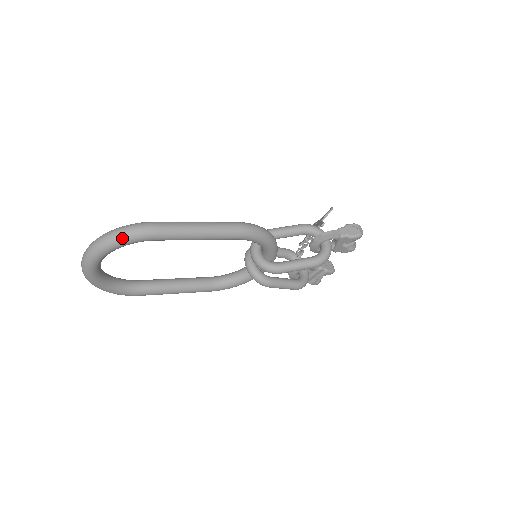
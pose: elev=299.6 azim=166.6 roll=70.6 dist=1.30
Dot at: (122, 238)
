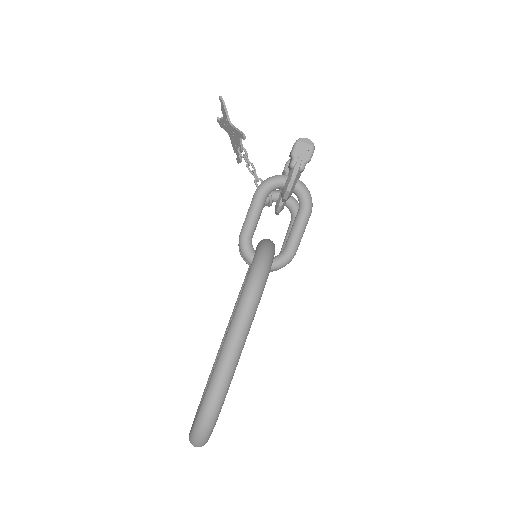
Dot at: (211, 428)
